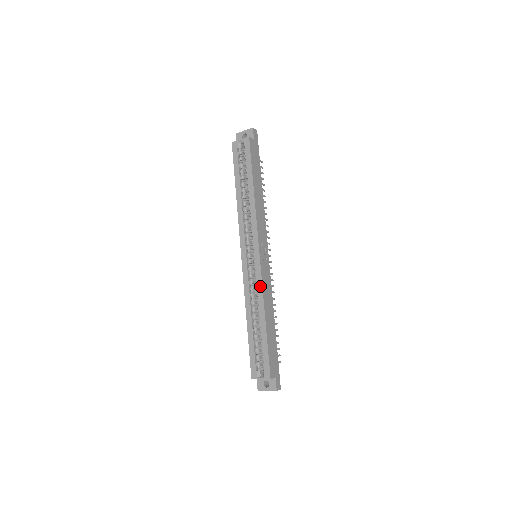
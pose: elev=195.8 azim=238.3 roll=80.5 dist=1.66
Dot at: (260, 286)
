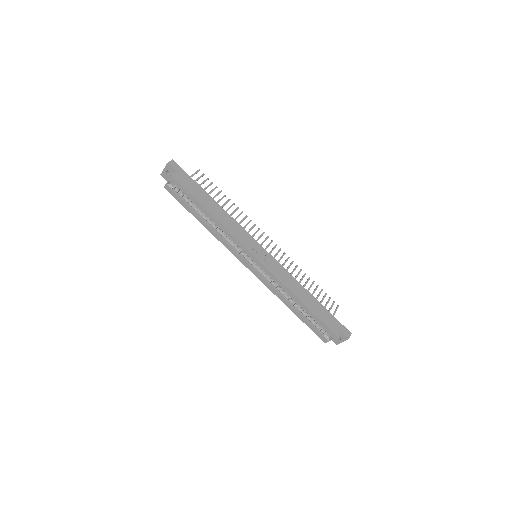
Dot at: (276, 280)
